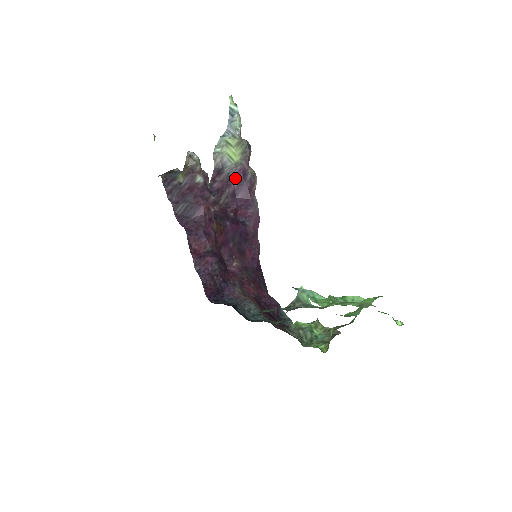
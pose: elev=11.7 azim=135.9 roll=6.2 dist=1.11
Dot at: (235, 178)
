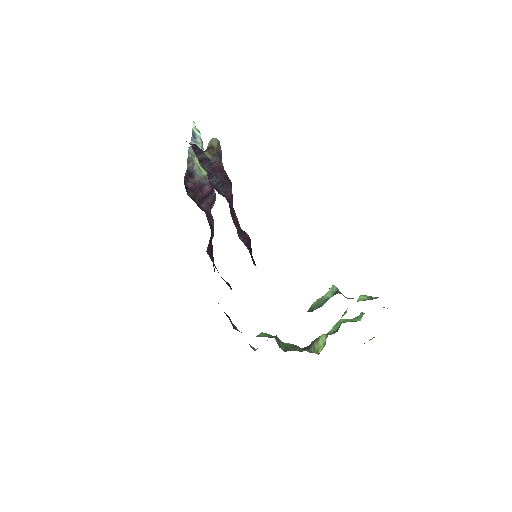
Dot at: (205, 188)
